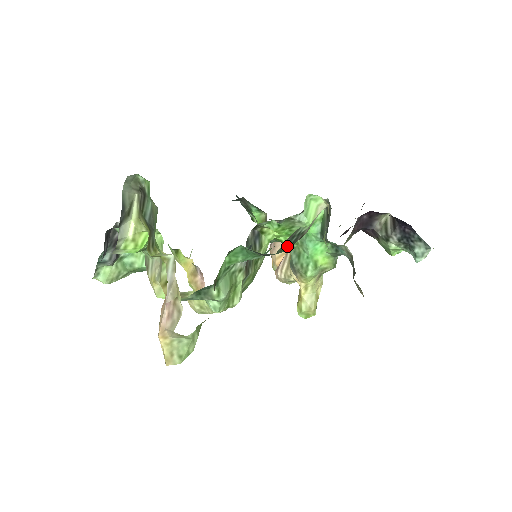
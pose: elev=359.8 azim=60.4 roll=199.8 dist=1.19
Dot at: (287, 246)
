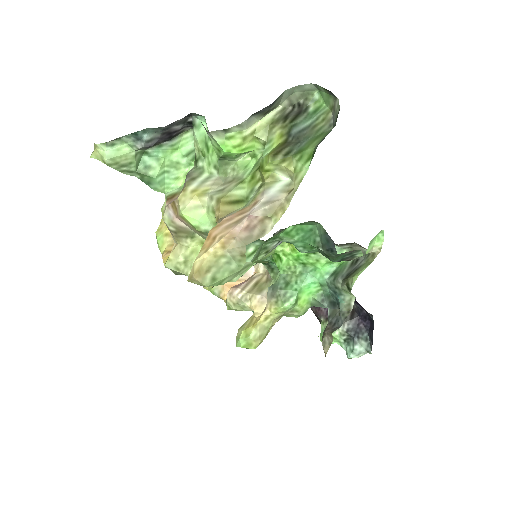
Dot at: (340, 257)
